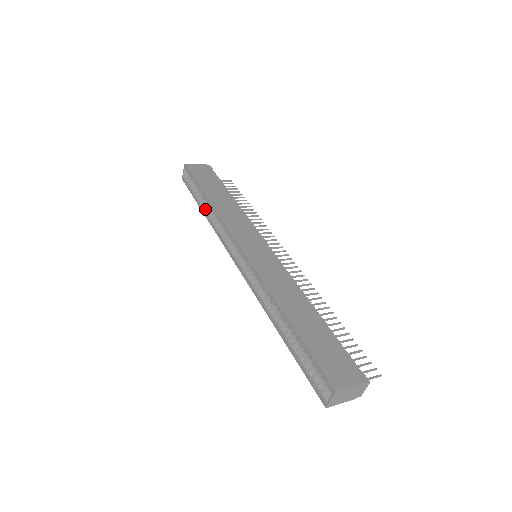
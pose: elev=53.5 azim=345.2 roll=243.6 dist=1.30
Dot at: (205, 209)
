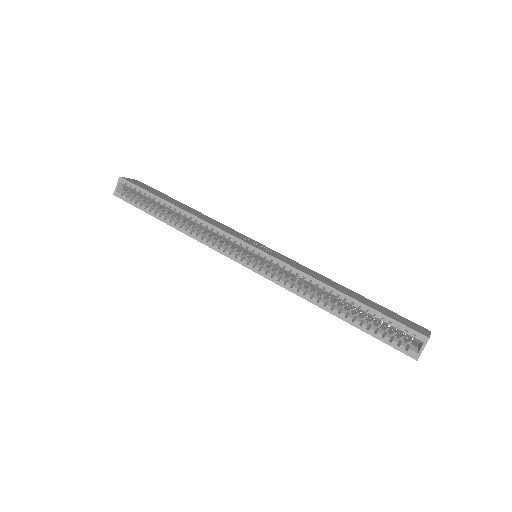
Dot at: (170, 219)
